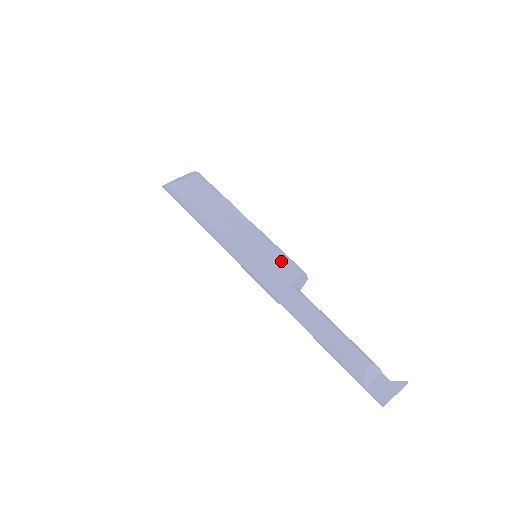
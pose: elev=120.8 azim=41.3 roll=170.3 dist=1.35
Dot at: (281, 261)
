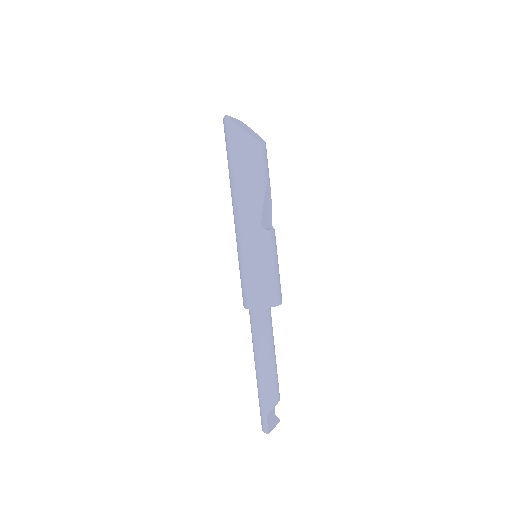
Dot at: (279, 283)
